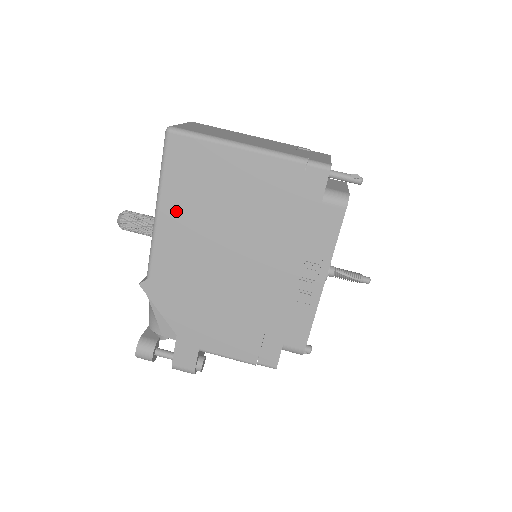
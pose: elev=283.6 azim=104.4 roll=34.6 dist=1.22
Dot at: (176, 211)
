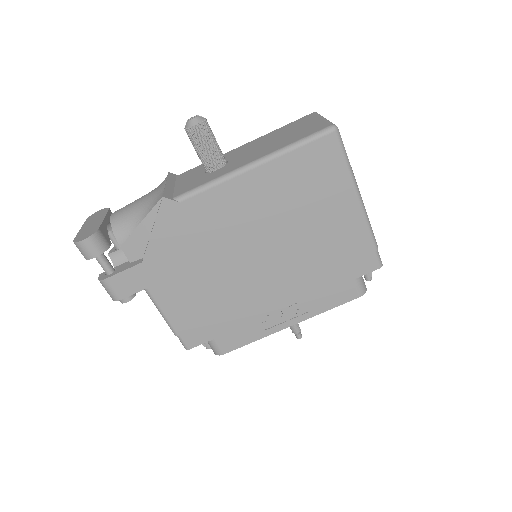
Dot at: (266, 183)
